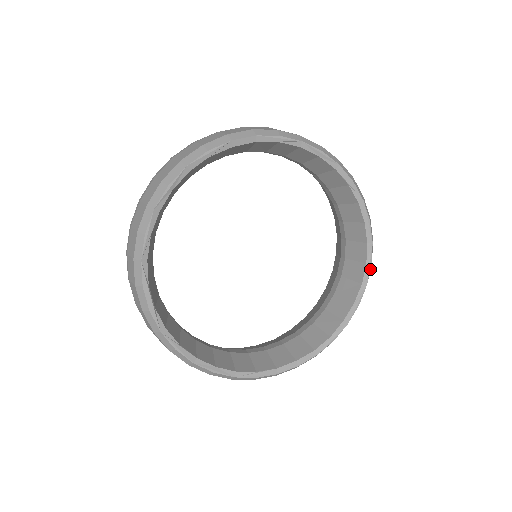
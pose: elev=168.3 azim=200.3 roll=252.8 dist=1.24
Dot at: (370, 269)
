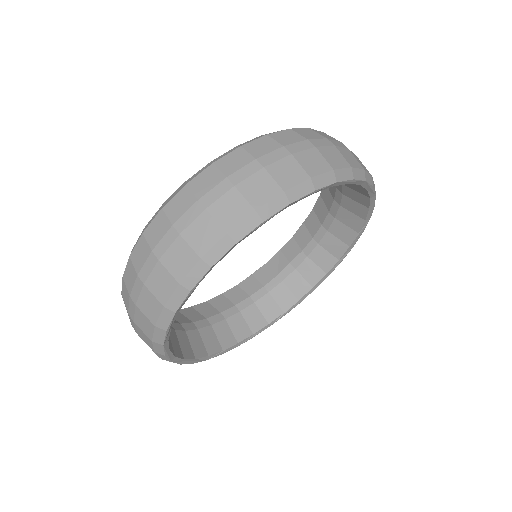
Dot at: occluded
